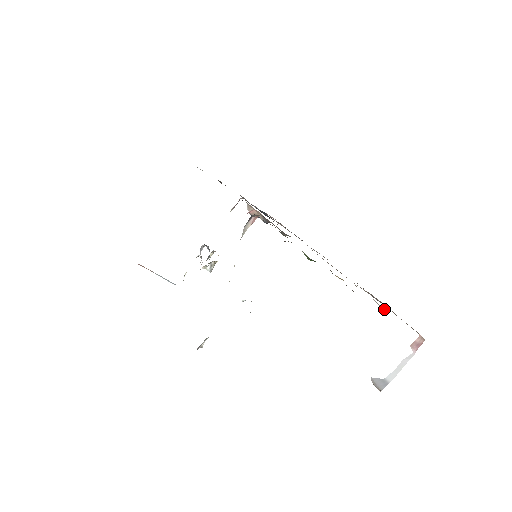
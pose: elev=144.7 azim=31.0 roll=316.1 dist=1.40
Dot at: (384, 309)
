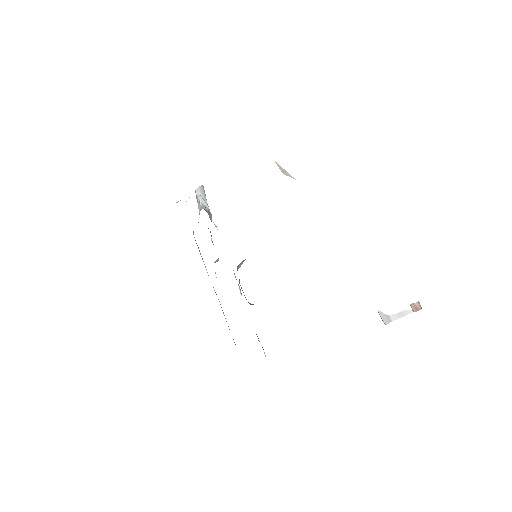
Dot at: occluded
